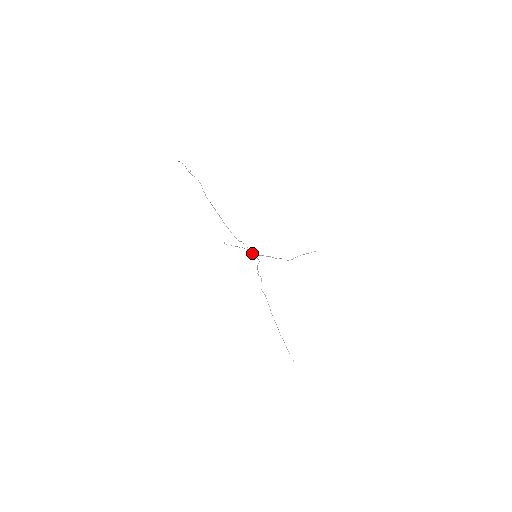
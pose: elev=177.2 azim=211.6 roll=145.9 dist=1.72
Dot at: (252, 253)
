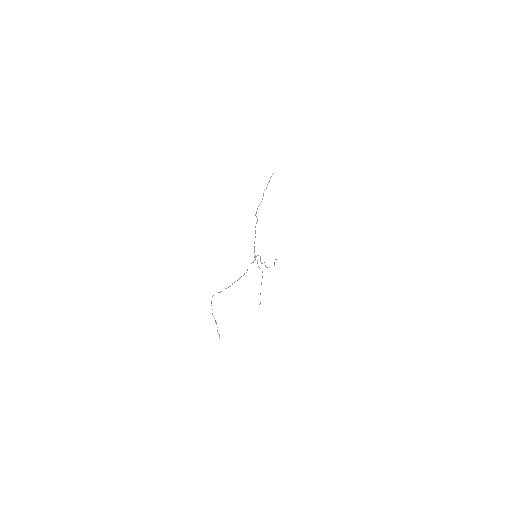
Dot at: occluded
